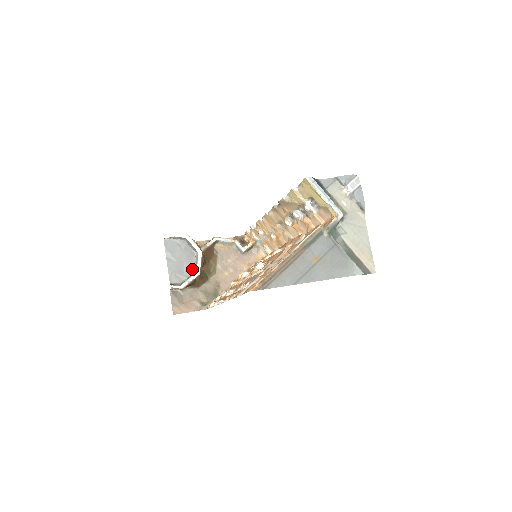
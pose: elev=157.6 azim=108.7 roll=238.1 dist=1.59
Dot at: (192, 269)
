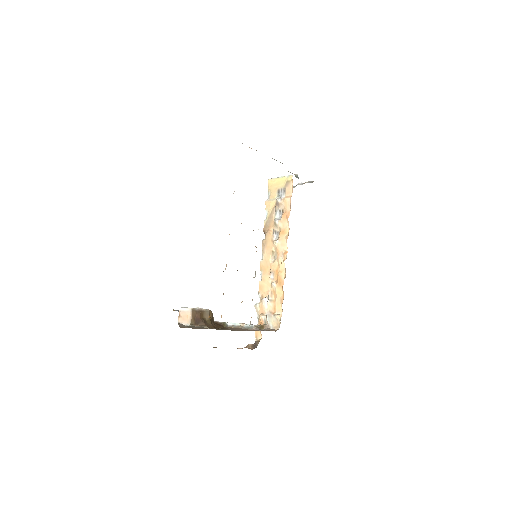
Dot at: occluded
